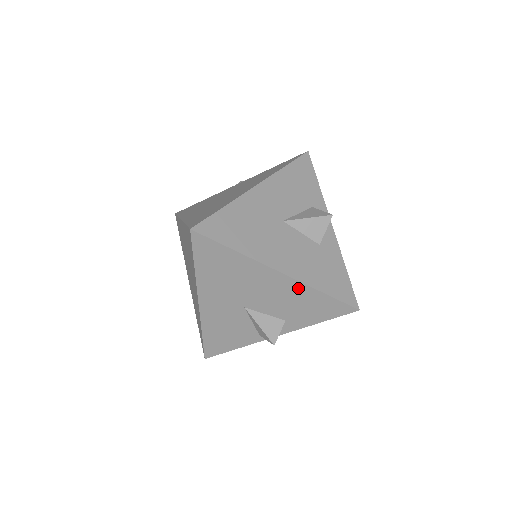
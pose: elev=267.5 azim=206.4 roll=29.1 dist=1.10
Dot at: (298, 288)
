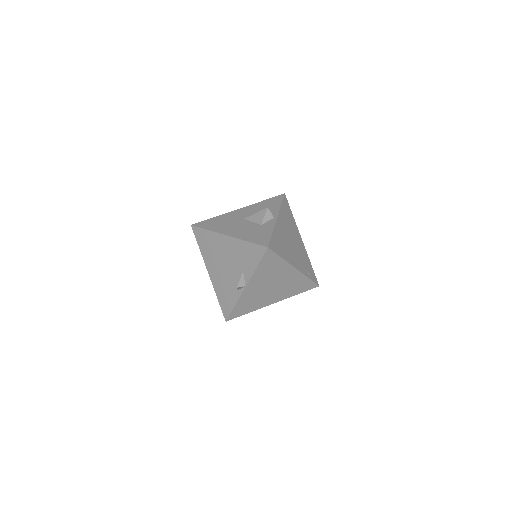
Dot at: (237, 243)
